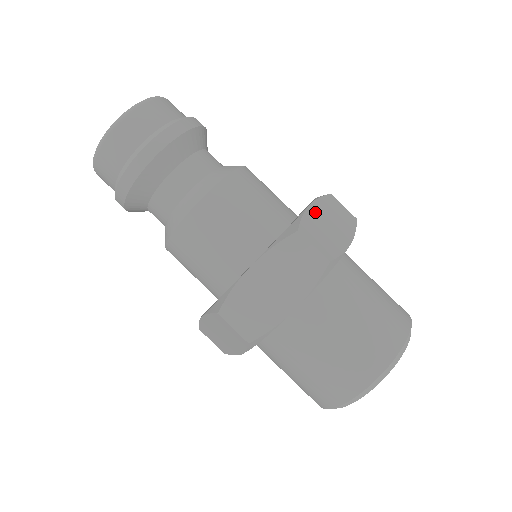
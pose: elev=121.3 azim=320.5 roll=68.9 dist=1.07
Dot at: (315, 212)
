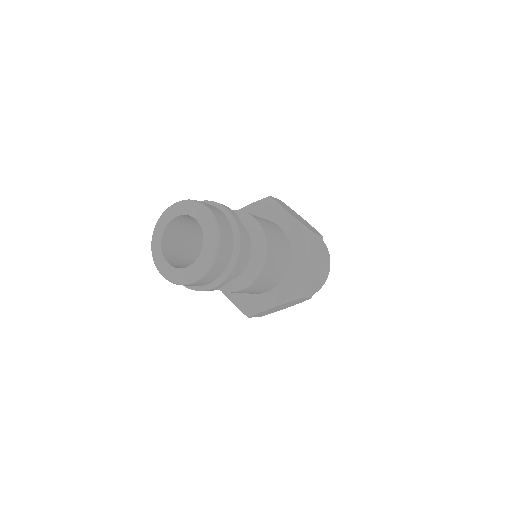
Dot at: (293, 215)
